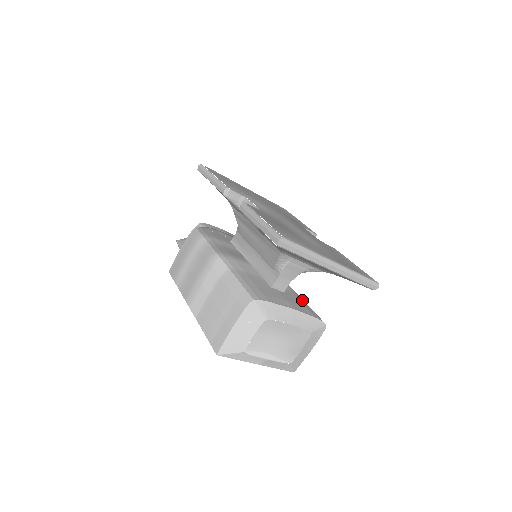
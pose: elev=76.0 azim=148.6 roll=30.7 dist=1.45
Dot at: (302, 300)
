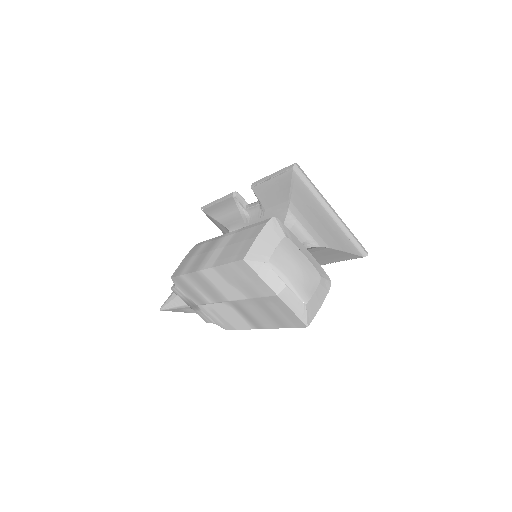
Dot at: occluded
